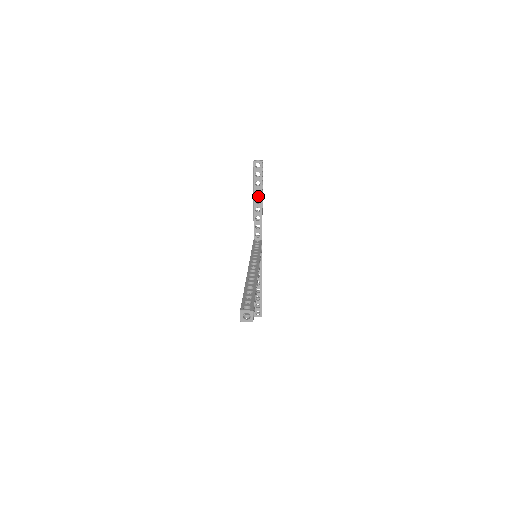
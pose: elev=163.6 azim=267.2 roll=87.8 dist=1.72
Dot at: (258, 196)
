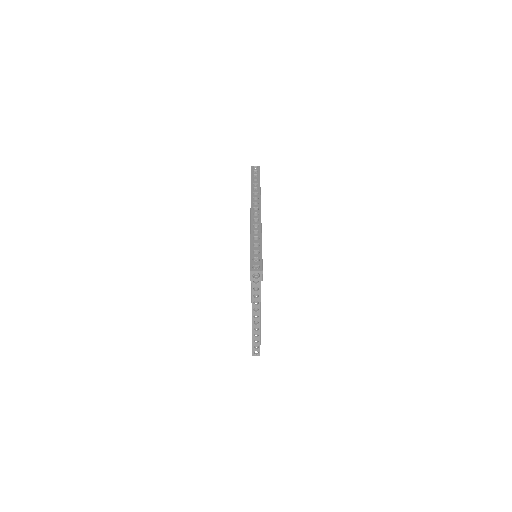
Dot at: (256, 252)
